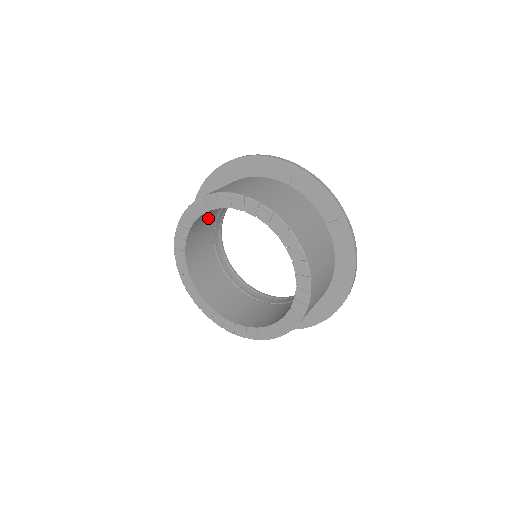
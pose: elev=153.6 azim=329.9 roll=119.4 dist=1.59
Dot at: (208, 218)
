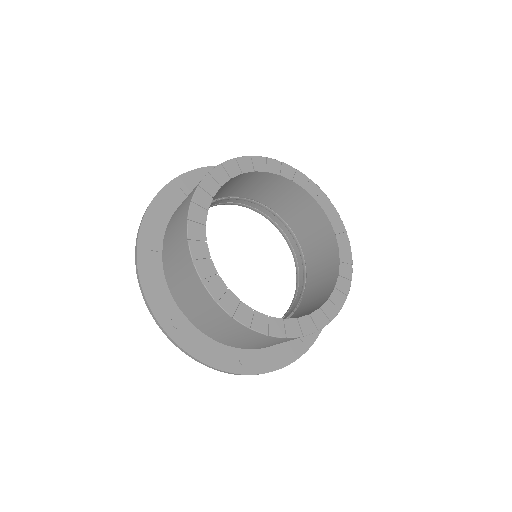
Dot at: (226, 189)
